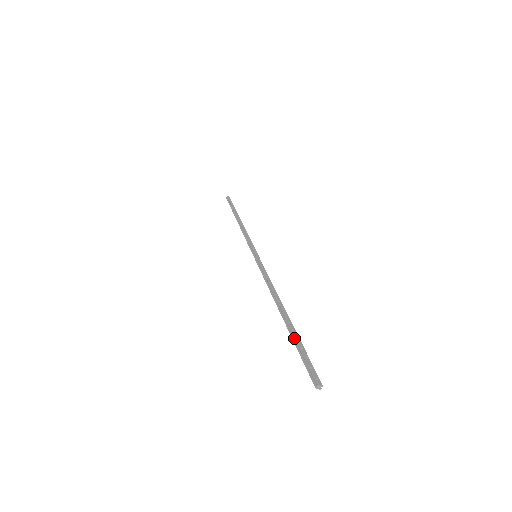
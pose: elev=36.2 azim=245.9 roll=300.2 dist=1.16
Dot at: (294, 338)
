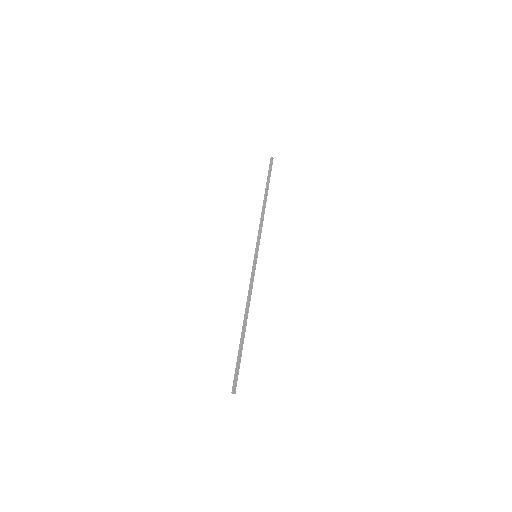
Dot at: (238, 352)
